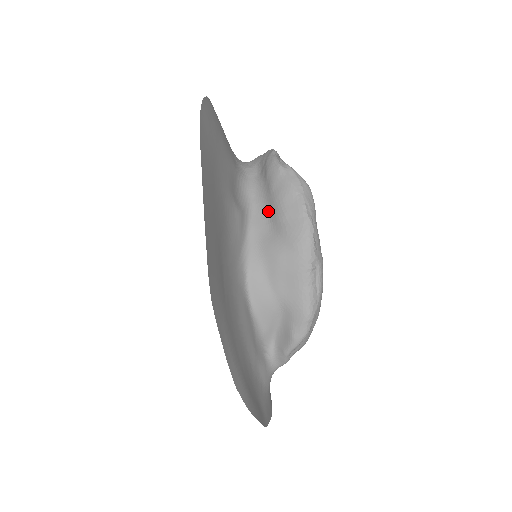
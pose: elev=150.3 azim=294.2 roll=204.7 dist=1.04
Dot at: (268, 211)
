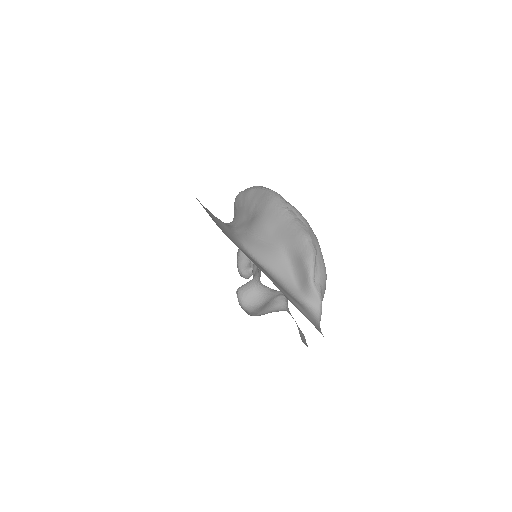
Dot at: (245, 216)
